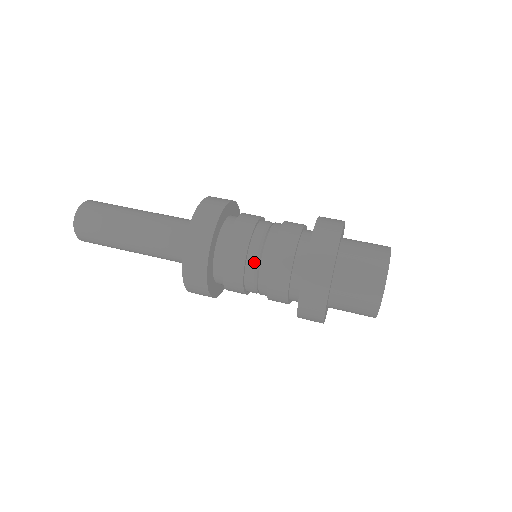
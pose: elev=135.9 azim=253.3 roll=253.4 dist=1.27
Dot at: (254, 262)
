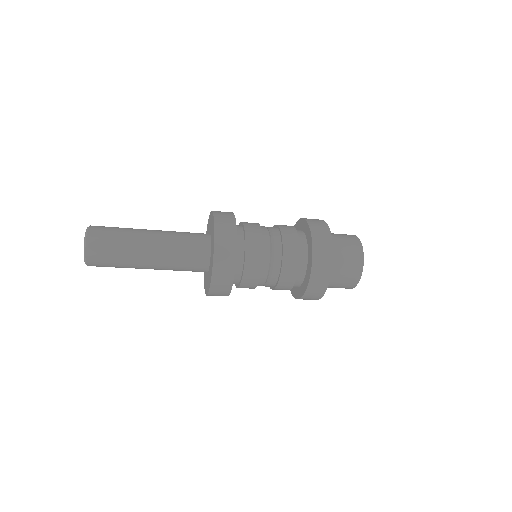
Dot at: (268, 234)
